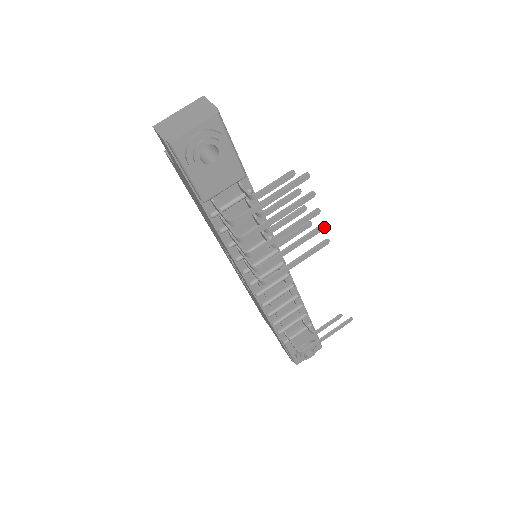
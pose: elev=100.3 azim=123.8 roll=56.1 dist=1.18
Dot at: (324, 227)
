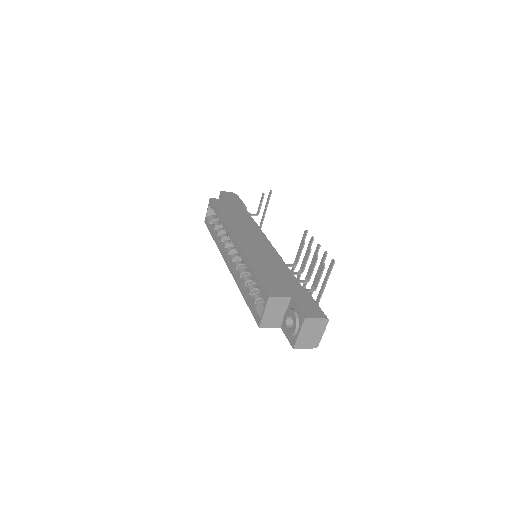
Dot at: (313, 237)
